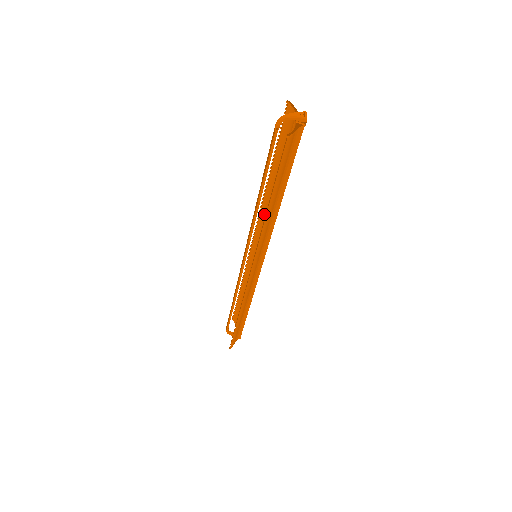
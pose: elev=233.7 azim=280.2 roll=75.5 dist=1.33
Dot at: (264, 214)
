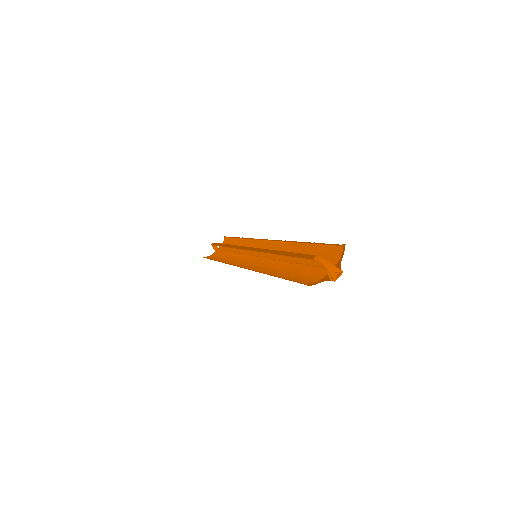
Dot at: (281, 248)
